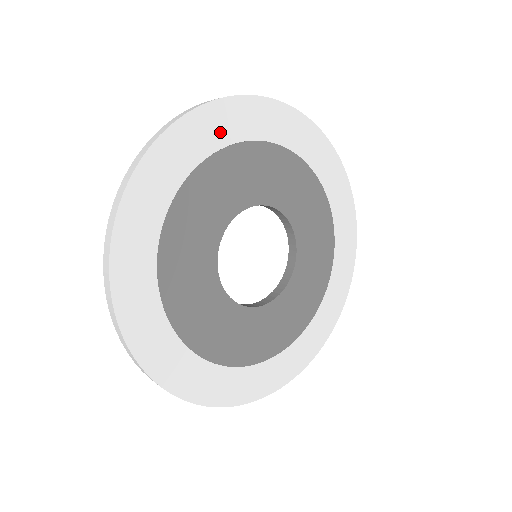
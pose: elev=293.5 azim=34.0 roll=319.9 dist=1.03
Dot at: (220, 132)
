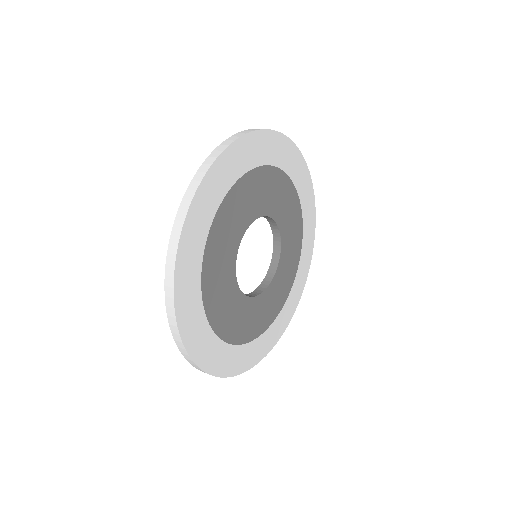
Dot at: (215, 194)
